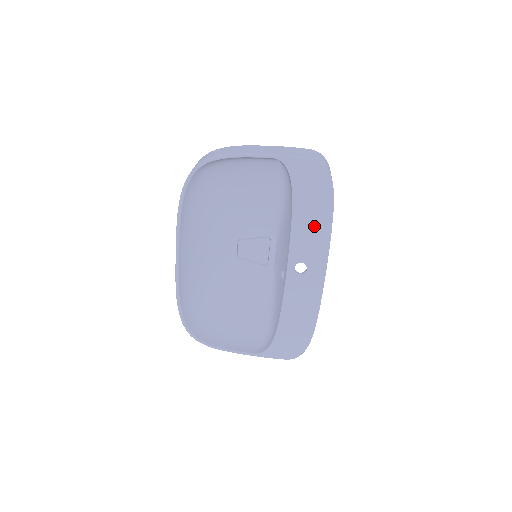
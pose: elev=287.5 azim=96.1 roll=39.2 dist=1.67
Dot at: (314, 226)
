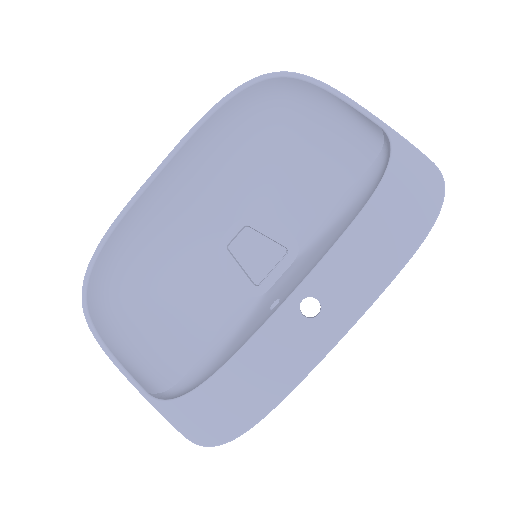
Dot at: (372, 258)
